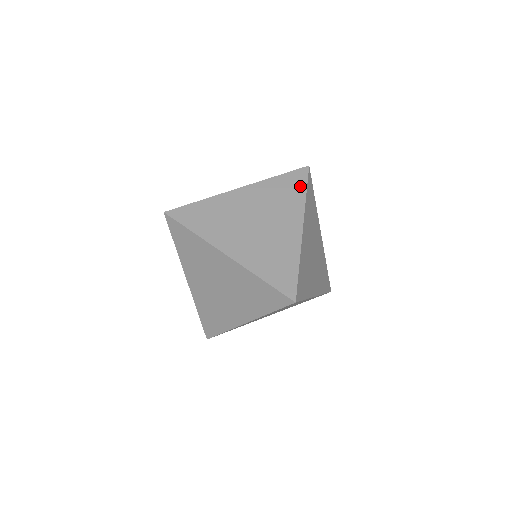
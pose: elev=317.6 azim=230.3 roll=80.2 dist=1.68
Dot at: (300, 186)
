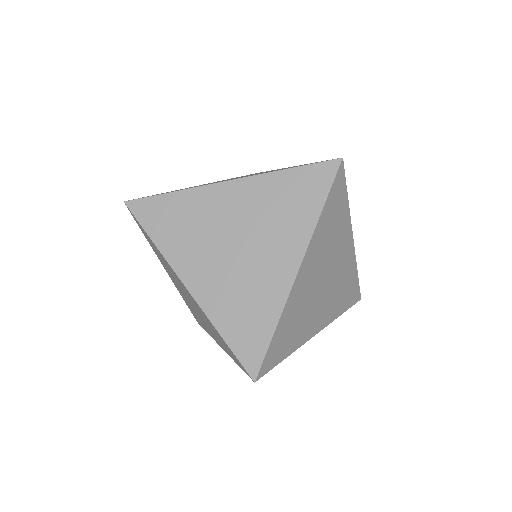
Dot at: occluded
